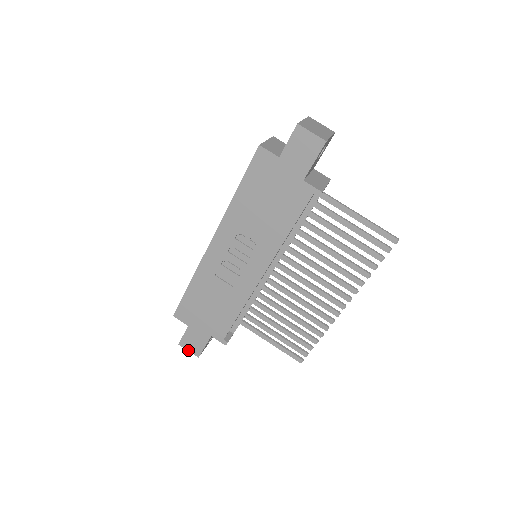
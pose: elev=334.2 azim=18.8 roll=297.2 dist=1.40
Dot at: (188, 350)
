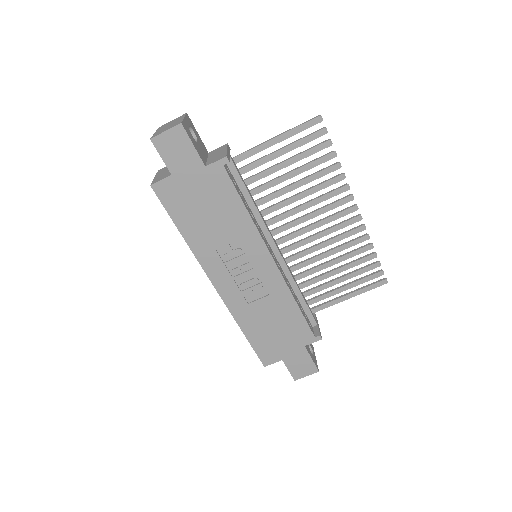
Dot at: occluded
